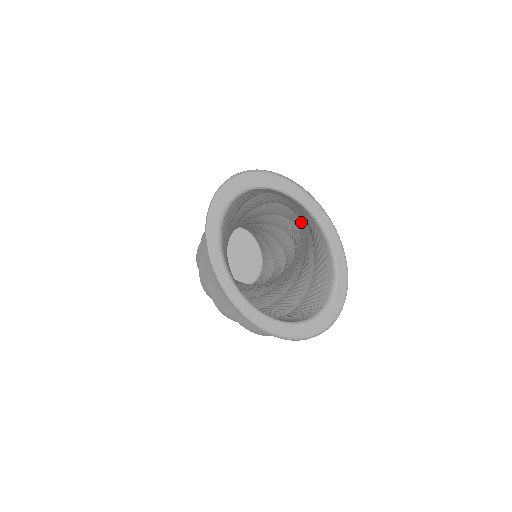
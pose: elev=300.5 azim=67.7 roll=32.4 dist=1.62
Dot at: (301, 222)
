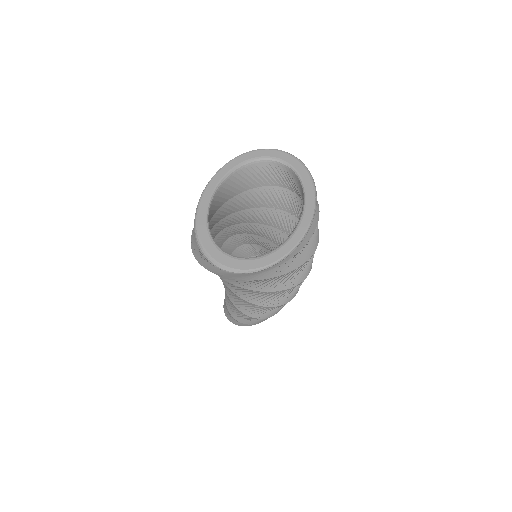
Dot at: occluded
